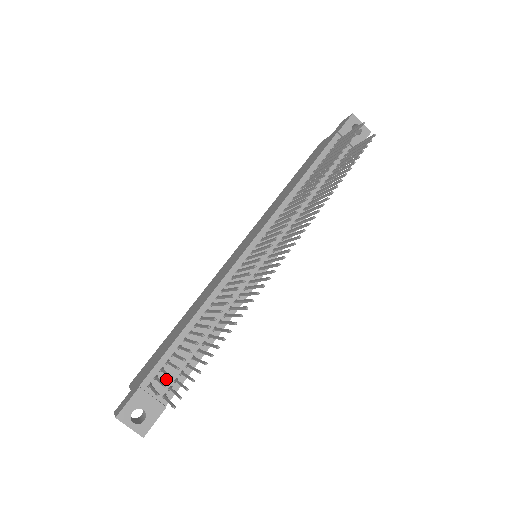
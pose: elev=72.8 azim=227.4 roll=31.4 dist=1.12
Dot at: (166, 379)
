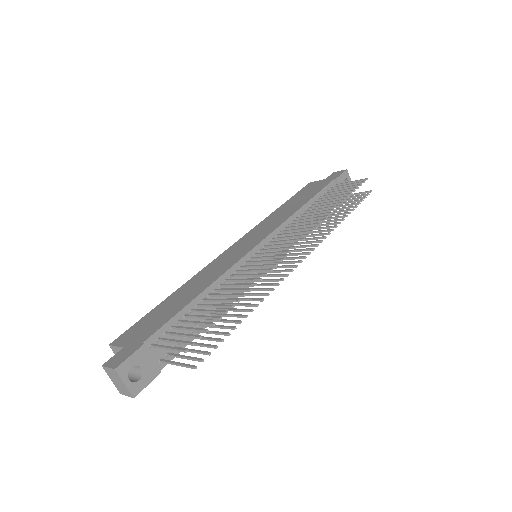
Dot at: (167, 344)
